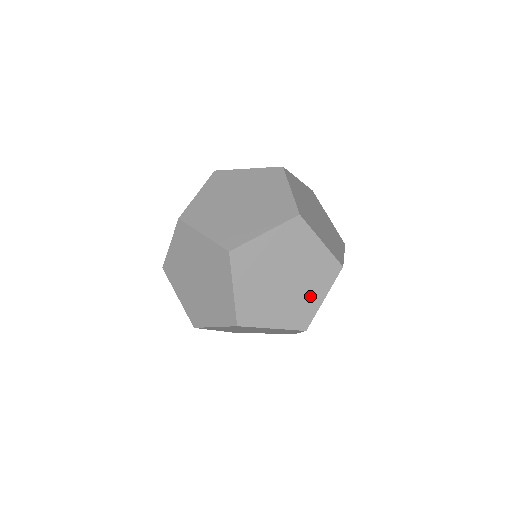
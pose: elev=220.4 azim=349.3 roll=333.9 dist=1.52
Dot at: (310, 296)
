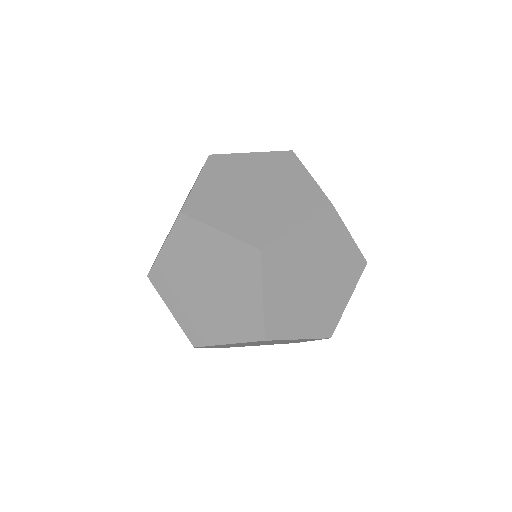
Dot at: (336, 298)
